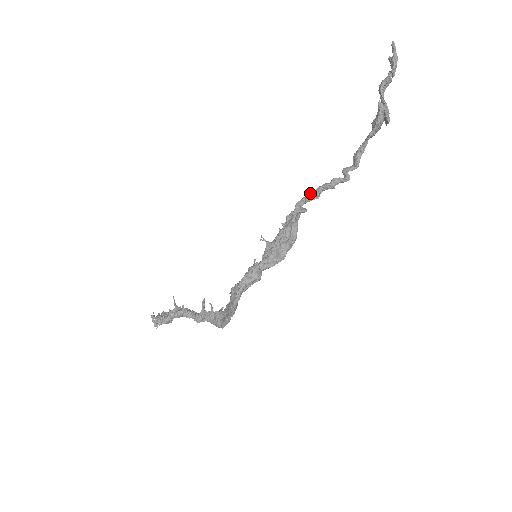
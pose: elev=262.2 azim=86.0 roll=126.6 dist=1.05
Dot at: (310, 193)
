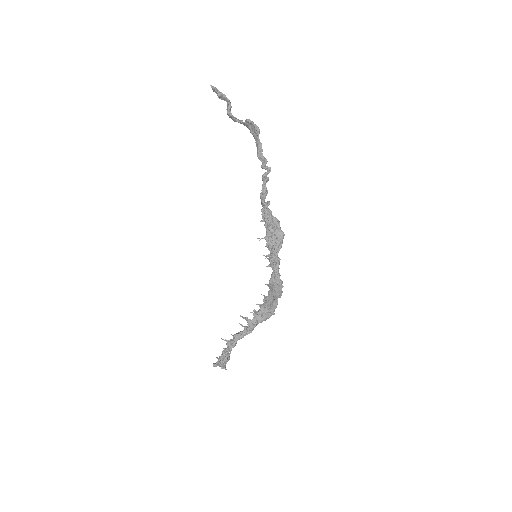
Dot at: (261, 192)
